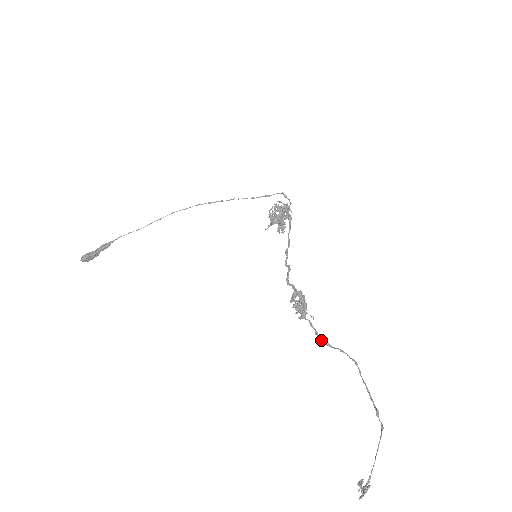
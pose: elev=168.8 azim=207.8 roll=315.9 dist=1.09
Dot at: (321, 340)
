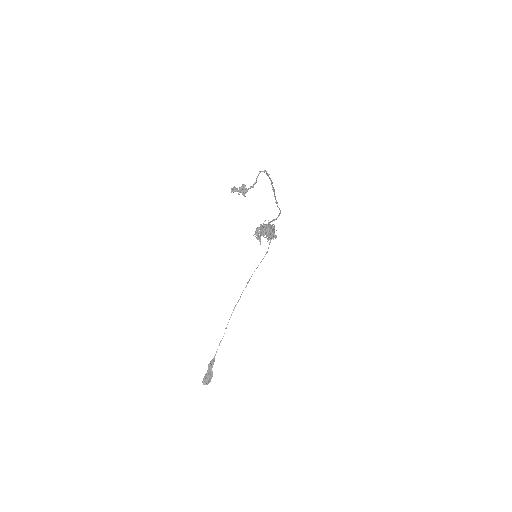
Dot at: (275, 219)
